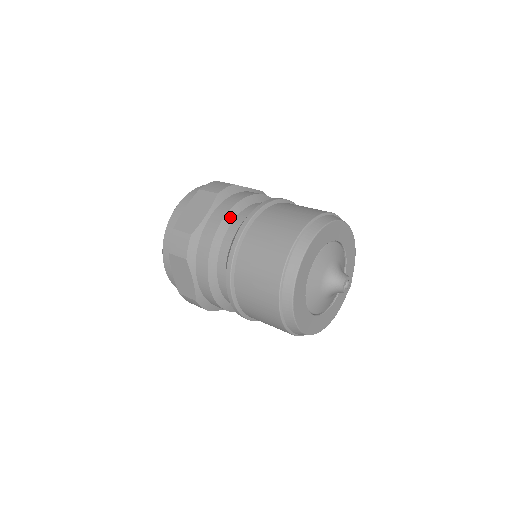
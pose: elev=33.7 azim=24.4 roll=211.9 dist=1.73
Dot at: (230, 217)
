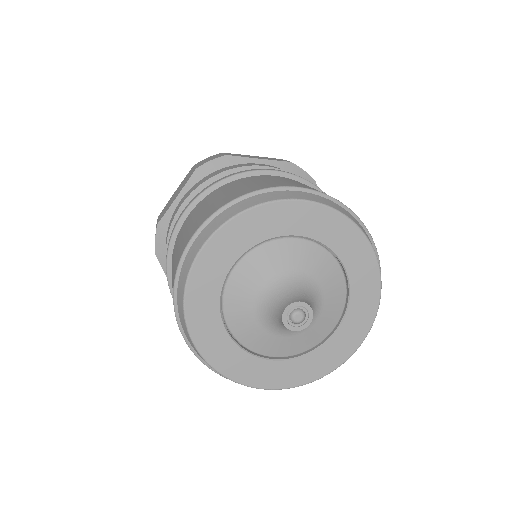
Dot at: occluded
